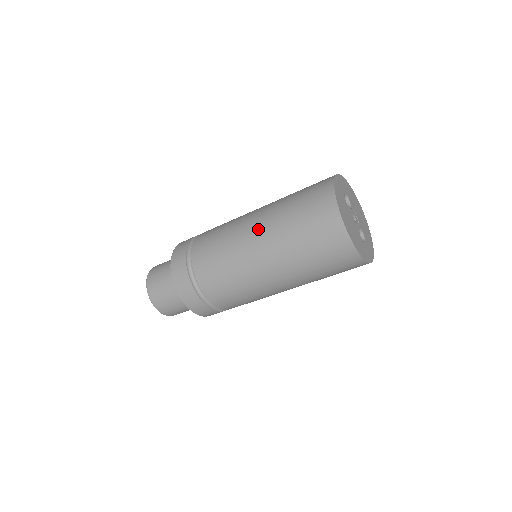
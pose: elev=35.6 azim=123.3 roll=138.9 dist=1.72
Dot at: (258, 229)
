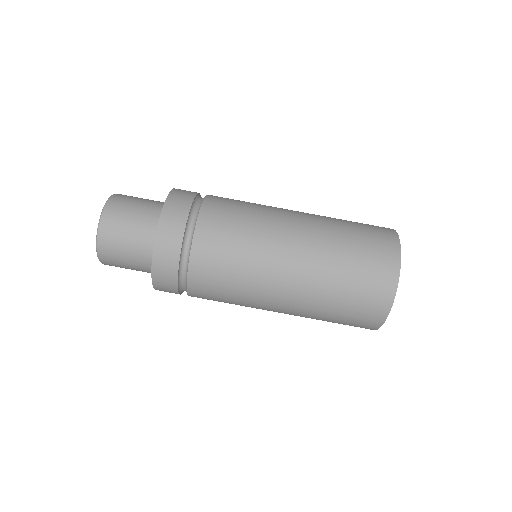
Dot at: (301, 232)
